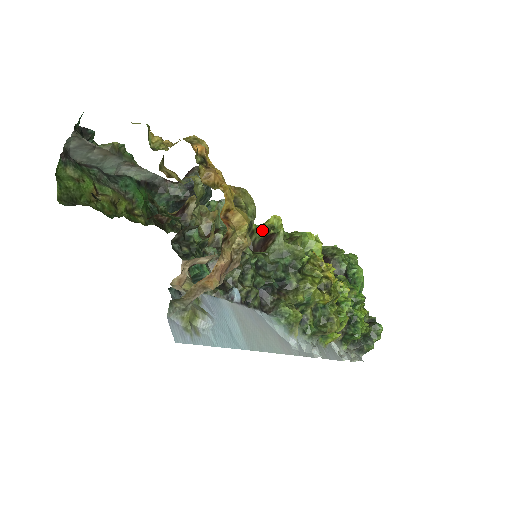
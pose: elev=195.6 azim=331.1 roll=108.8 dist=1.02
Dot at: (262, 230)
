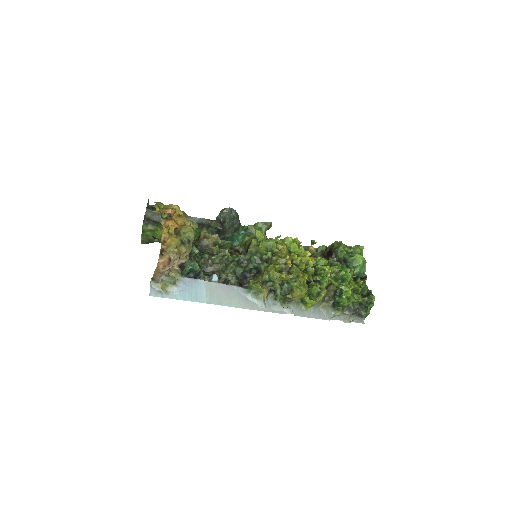
Dot at: occluded
